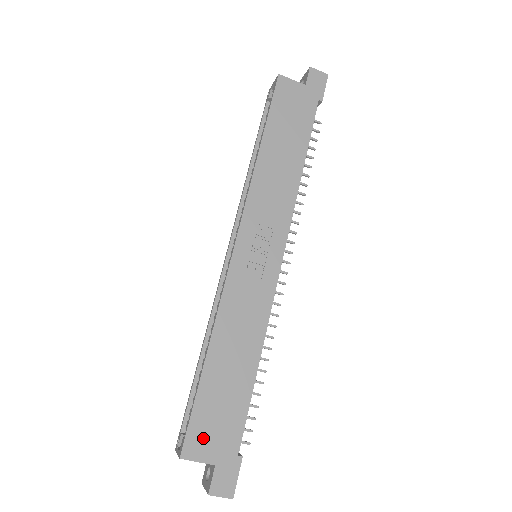
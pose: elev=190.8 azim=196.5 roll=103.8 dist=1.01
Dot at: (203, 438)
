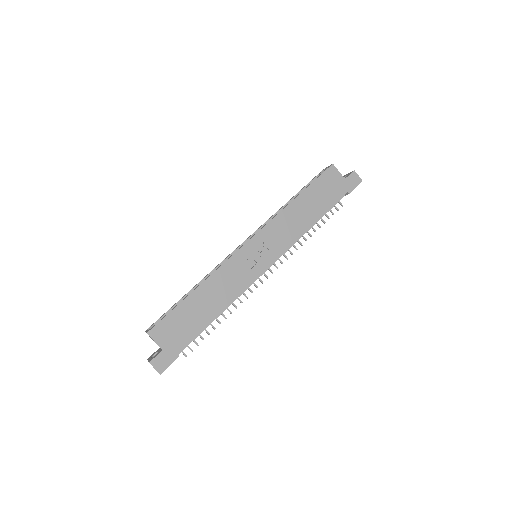
Dot at: (165, 331)
